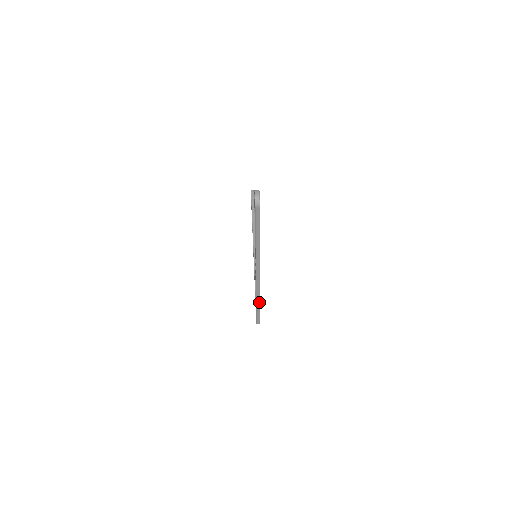
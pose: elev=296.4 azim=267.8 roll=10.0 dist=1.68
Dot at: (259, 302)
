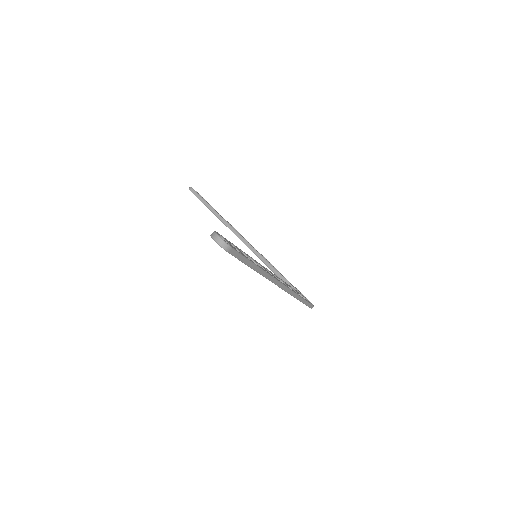
Dot at: (300, 297)
